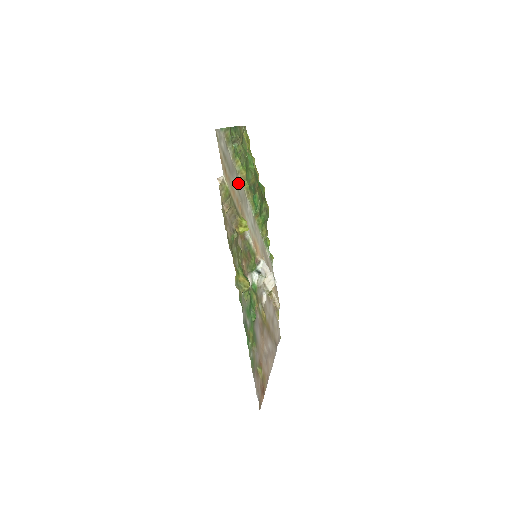
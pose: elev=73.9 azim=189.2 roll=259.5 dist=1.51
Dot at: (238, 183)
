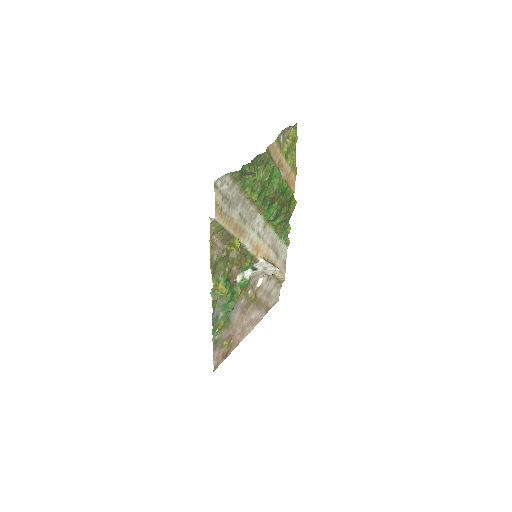
Dot at: (244, 208)
